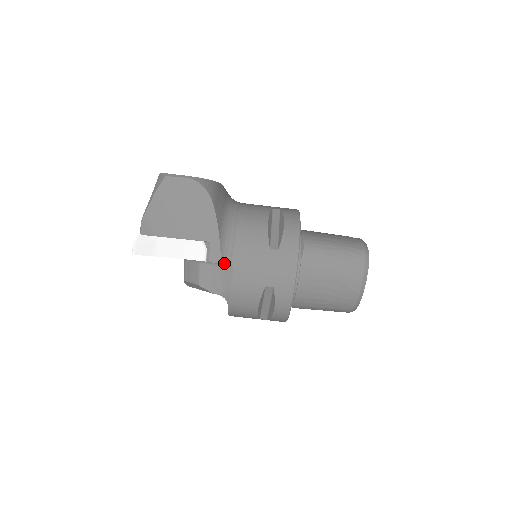
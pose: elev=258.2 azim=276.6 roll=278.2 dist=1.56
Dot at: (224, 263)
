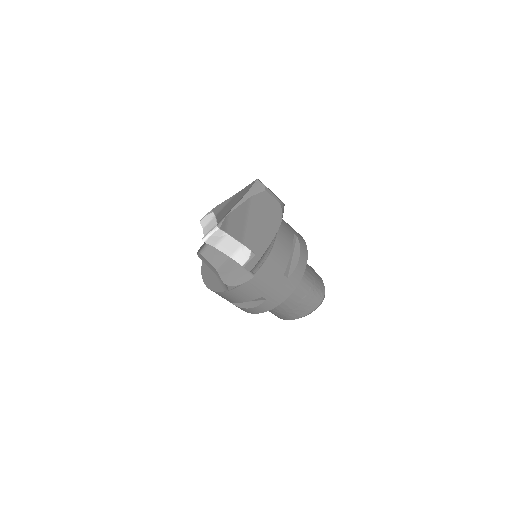
Dot at: (252, 271)
